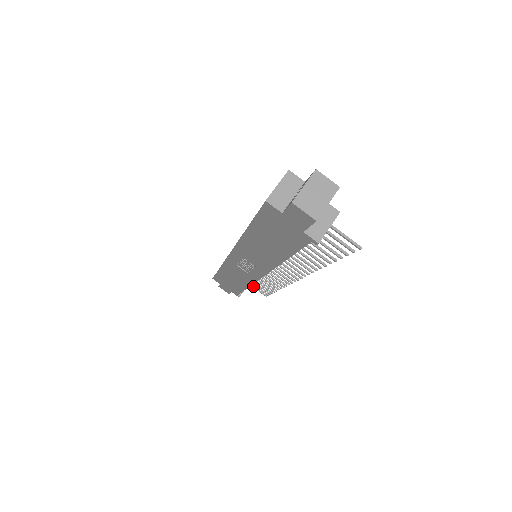
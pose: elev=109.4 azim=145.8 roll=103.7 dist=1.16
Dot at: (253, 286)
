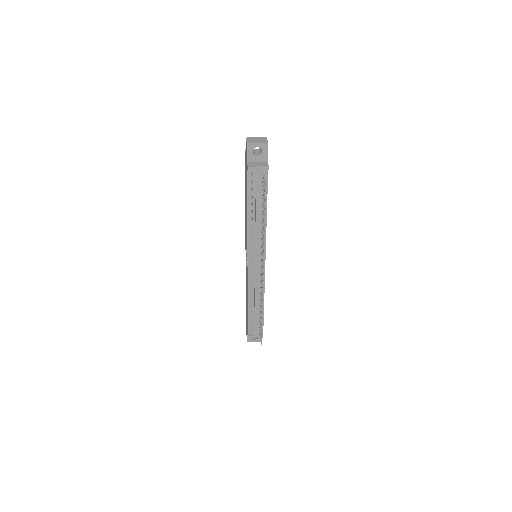
Dot at: occluded
